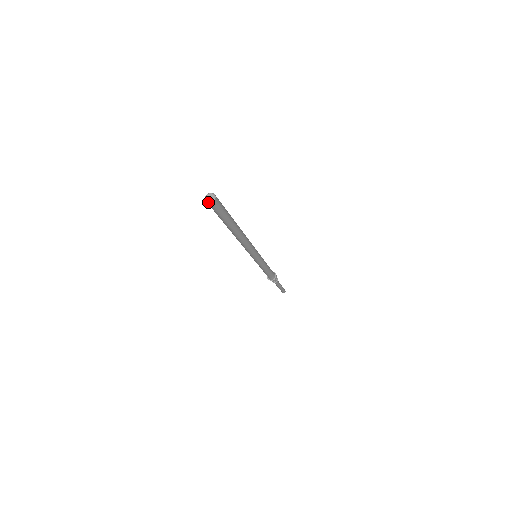
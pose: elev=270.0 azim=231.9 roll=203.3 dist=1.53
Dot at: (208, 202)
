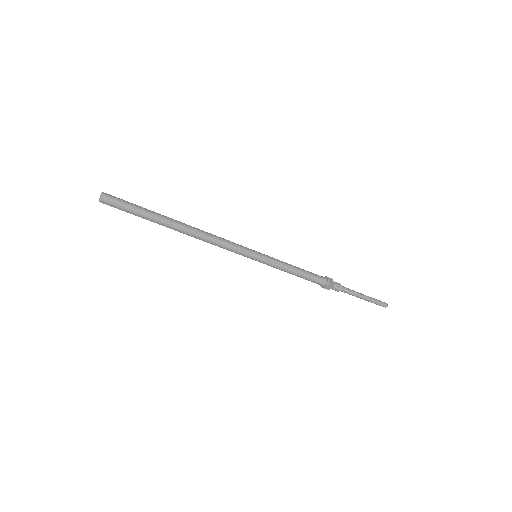
Dot at: (101, 198)
